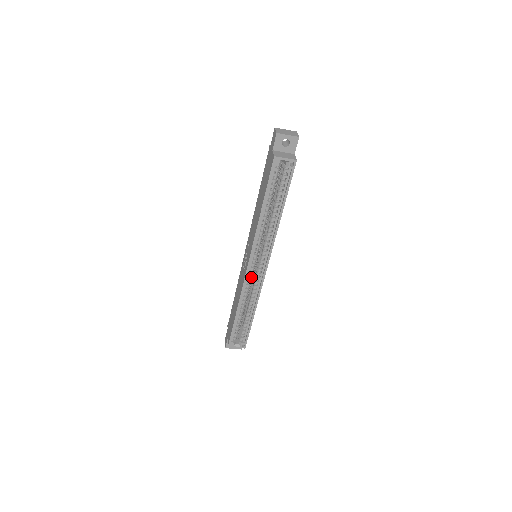
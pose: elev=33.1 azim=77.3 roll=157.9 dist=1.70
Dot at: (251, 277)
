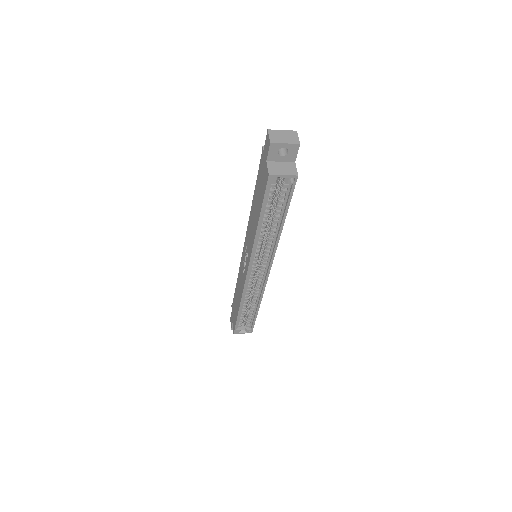
Dot at: (252, 280)
